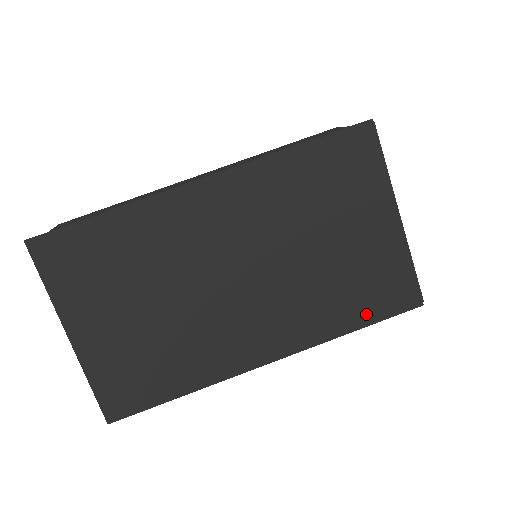
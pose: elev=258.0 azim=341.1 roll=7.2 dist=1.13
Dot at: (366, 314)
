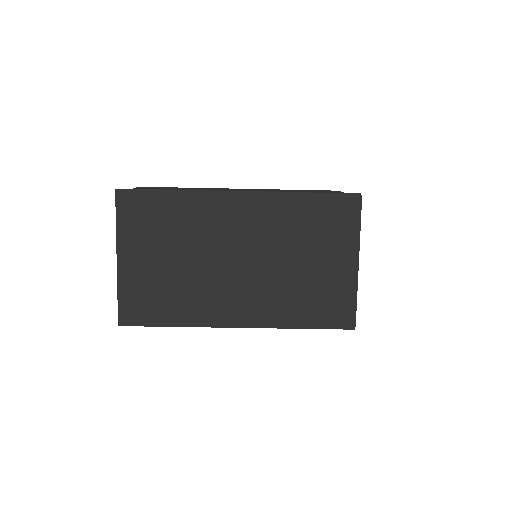
Dot at: (313, 320)
